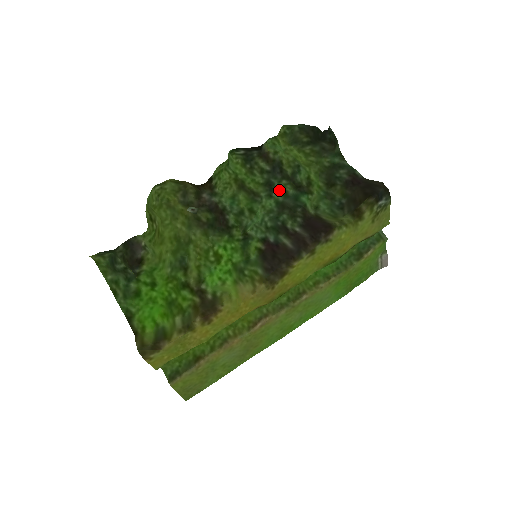
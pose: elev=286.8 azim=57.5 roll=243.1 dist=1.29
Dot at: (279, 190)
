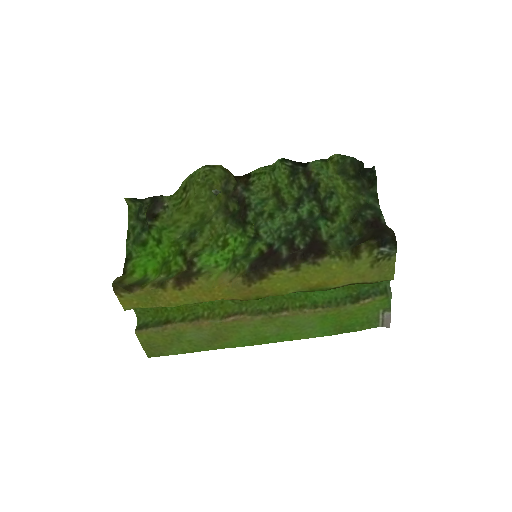
Dot at: (307, 208)
